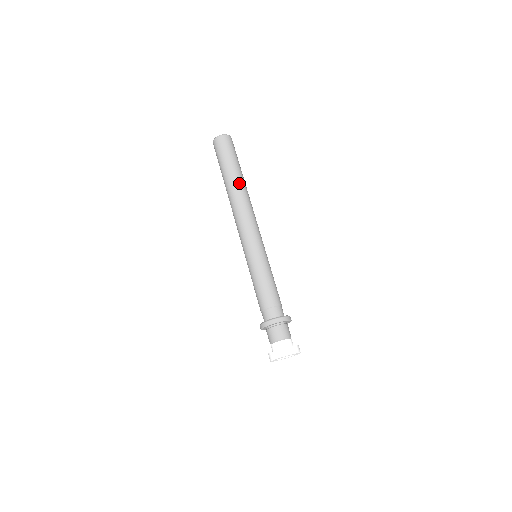
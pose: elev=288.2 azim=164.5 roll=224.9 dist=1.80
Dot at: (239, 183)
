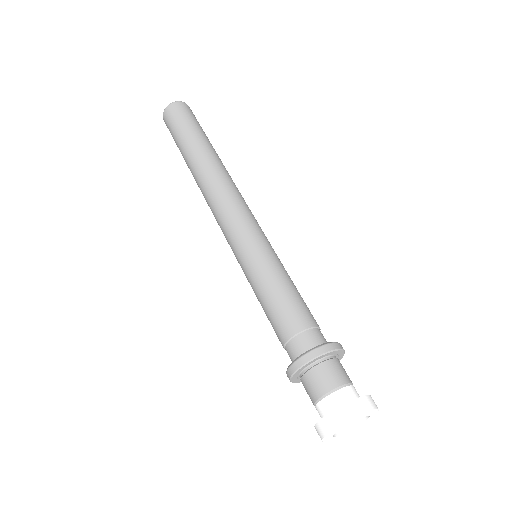
Dot at: (201, 157)
